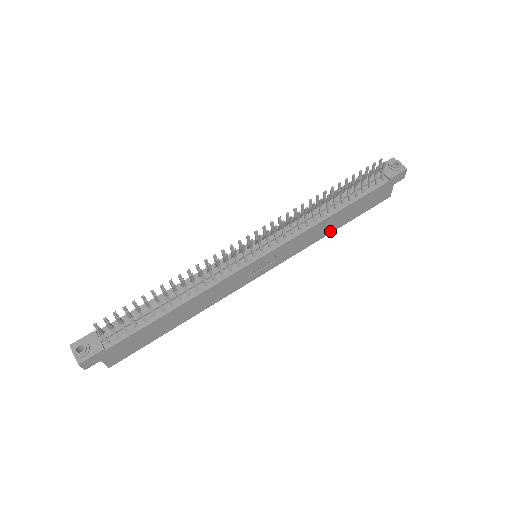
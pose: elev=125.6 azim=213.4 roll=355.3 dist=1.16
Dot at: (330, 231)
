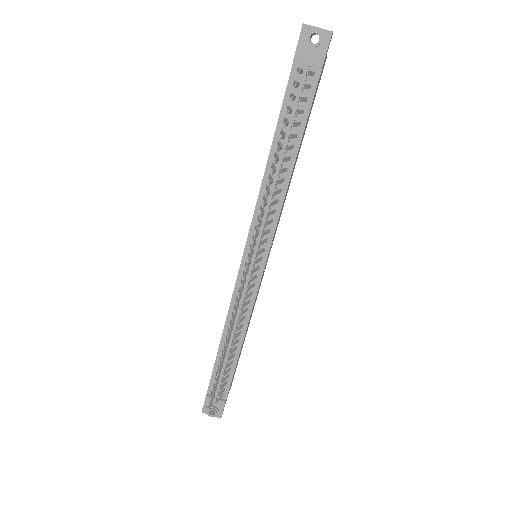
Dot at: occluded
